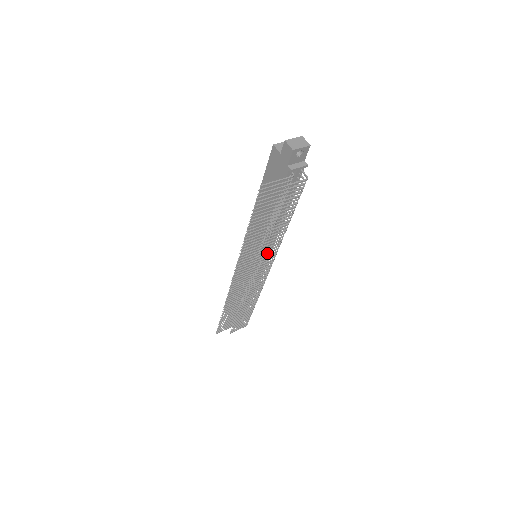
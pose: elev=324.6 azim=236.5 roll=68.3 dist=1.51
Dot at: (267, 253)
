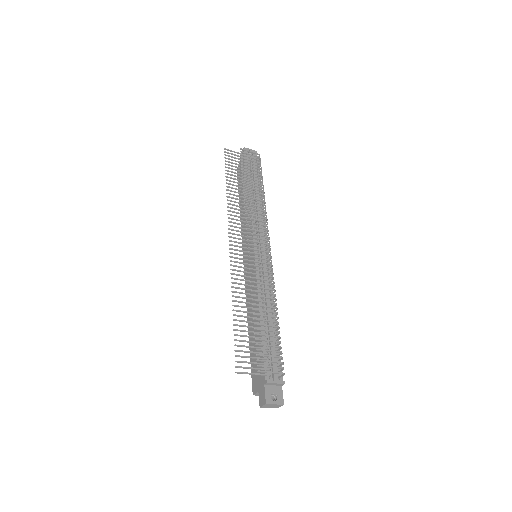
Dot at: (255, 216)
